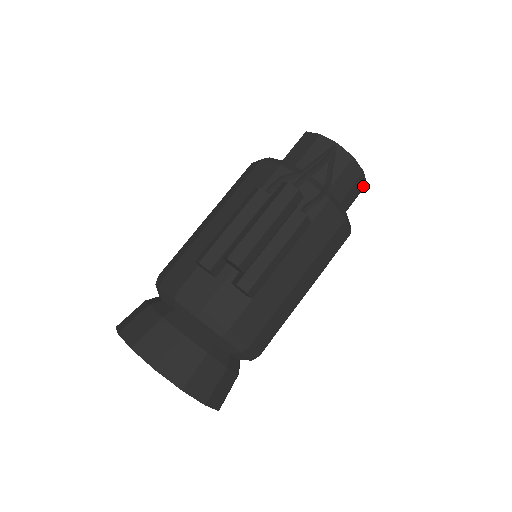
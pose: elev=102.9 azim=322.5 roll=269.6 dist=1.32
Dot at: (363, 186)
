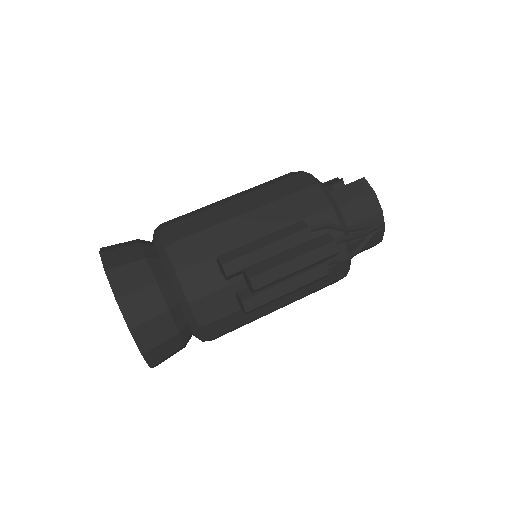
Dot at: (371, 247)
